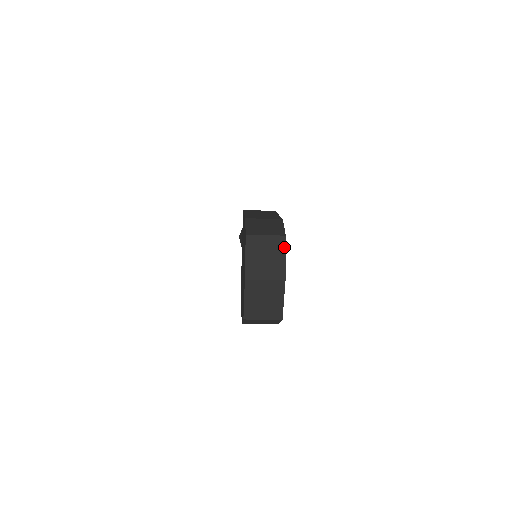
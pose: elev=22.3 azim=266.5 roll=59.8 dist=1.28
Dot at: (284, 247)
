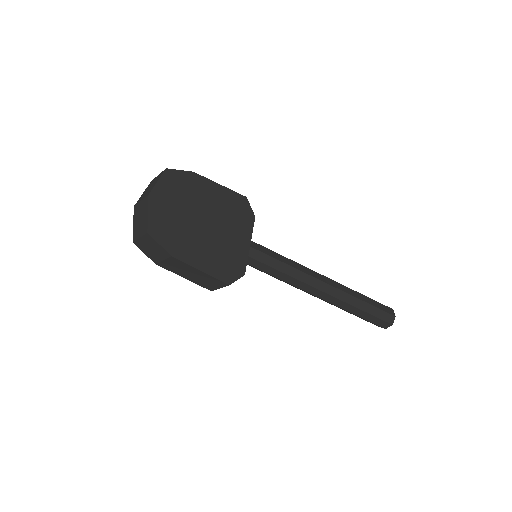
Dot at: (161, 175)
